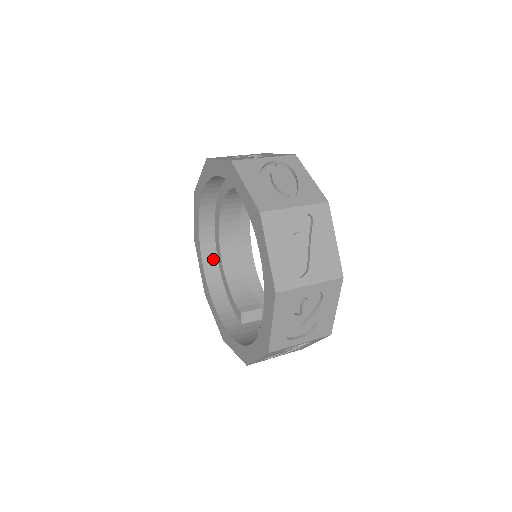
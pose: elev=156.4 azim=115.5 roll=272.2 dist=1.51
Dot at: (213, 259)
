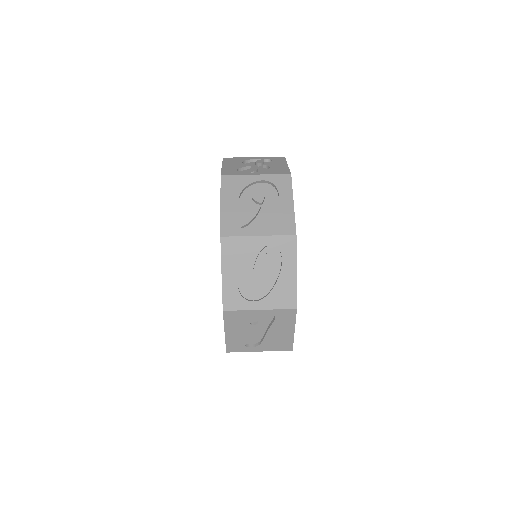
Dot at: occluded
